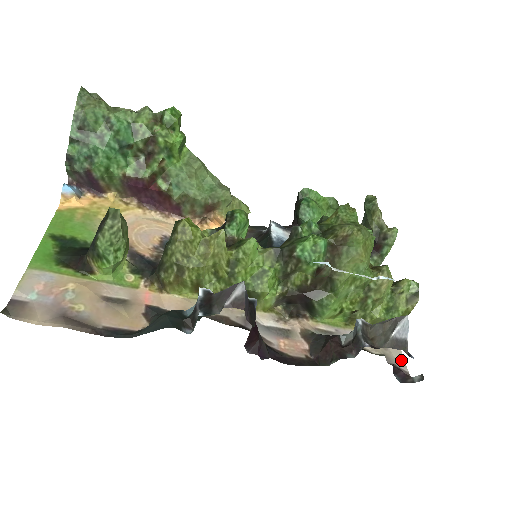
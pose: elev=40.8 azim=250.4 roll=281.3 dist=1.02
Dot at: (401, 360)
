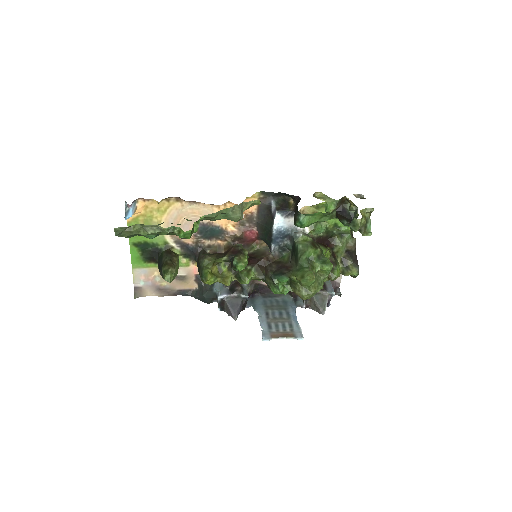
Dot at: (340, 277)
